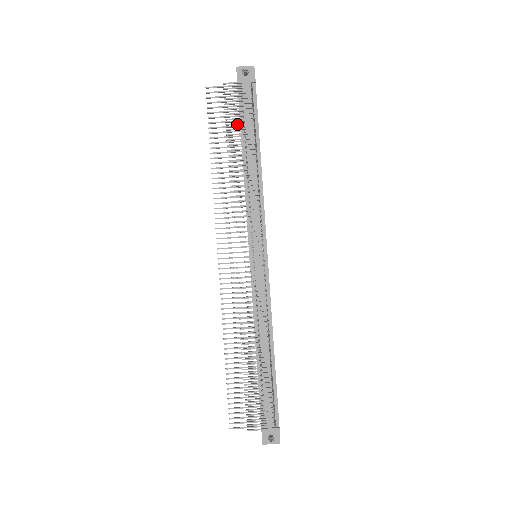
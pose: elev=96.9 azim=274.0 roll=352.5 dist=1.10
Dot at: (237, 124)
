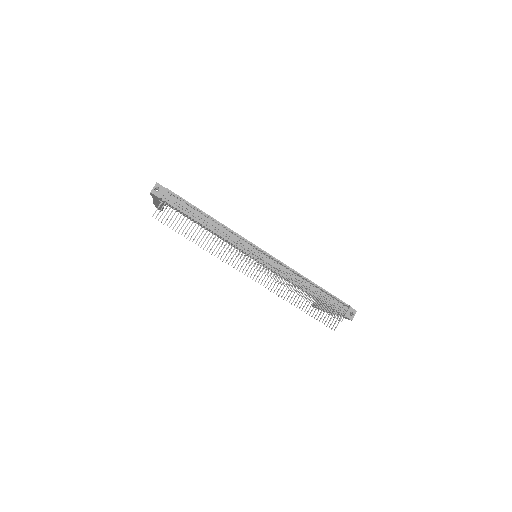
Dot at: occluded
